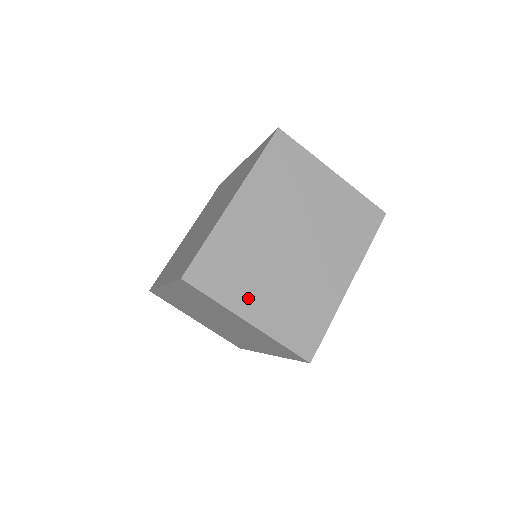
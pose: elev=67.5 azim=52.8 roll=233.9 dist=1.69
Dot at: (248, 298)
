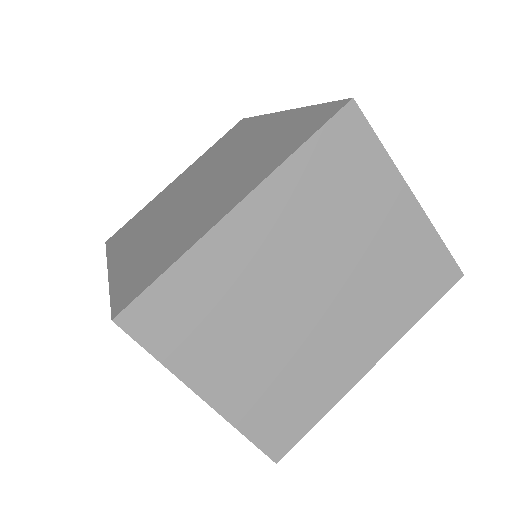
Dot at: (213, 365)
